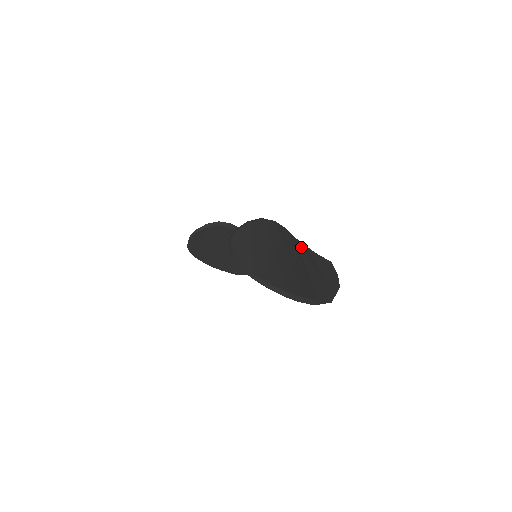
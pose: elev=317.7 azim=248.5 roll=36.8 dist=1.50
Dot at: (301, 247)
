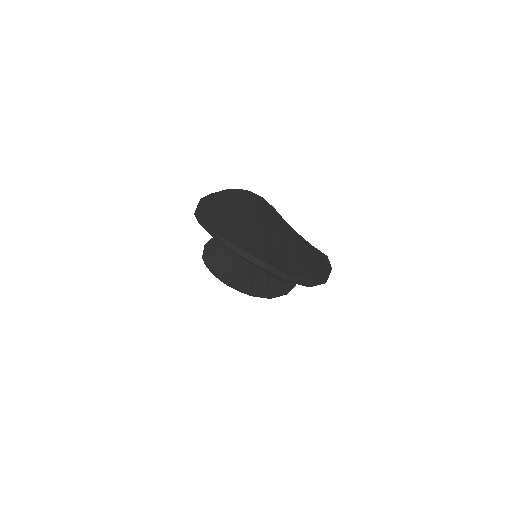
Dot at: (290, 230)
